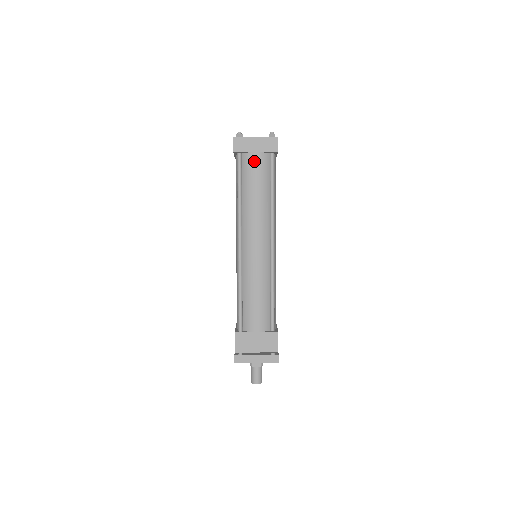
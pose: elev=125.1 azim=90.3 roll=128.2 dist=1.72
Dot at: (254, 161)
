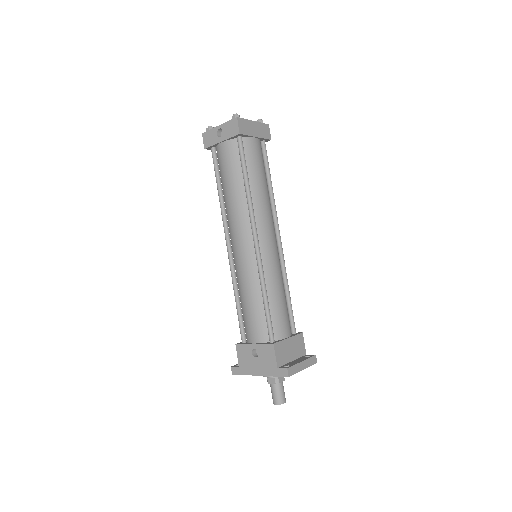
Dot at: (255, 147)
